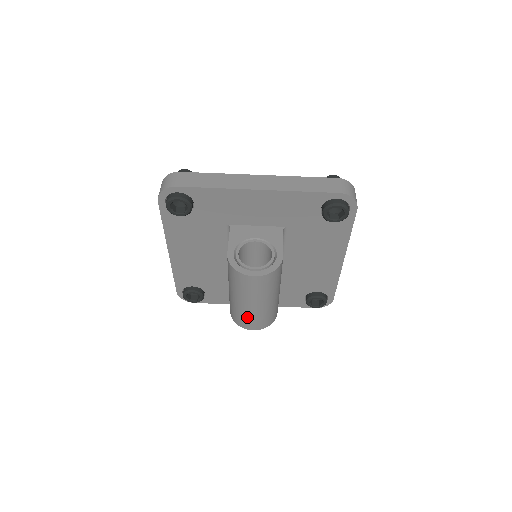
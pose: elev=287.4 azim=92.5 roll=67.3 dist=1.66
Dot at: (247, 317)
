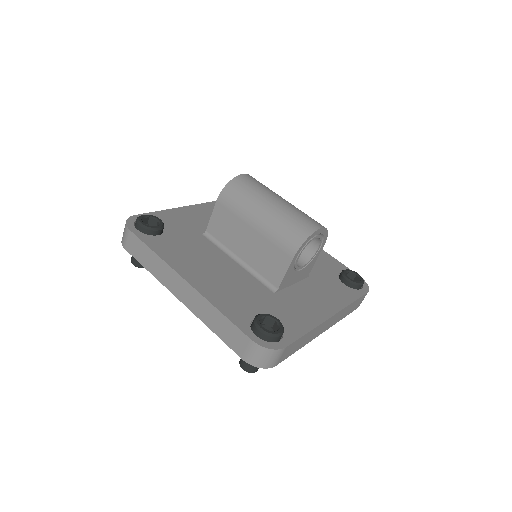
Dot at: (296, 215)
